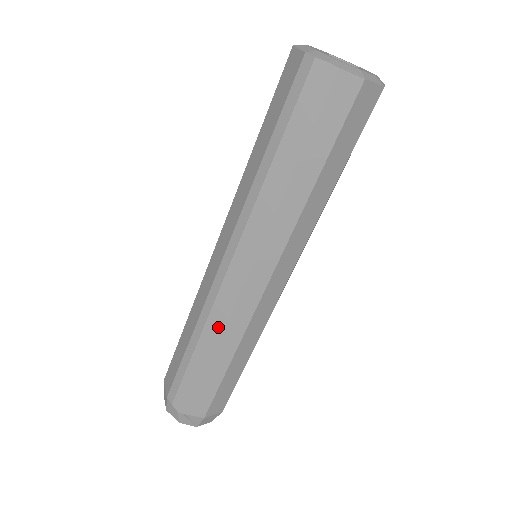
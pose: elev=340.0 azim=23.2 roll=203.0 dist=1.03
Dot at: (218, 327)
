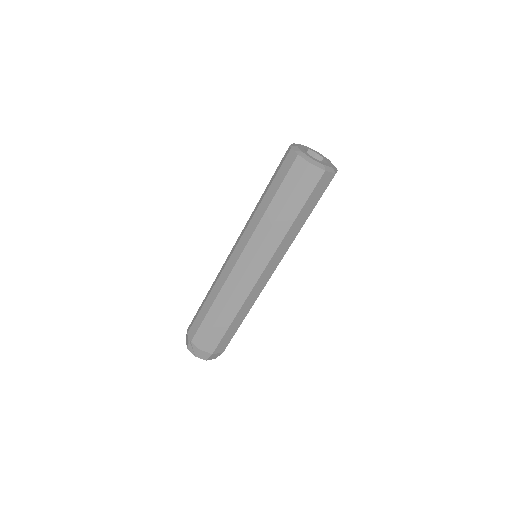
Dot at: (219, 286)
